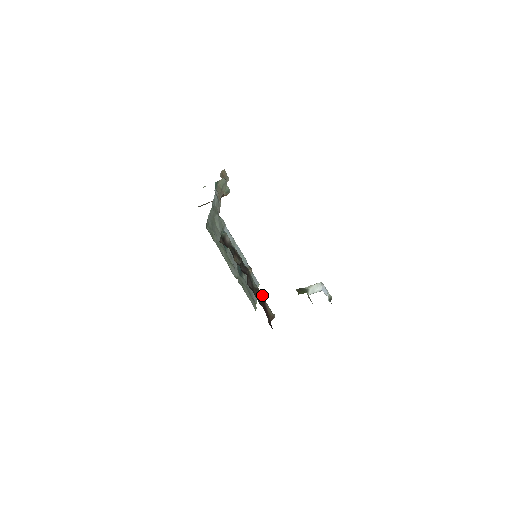
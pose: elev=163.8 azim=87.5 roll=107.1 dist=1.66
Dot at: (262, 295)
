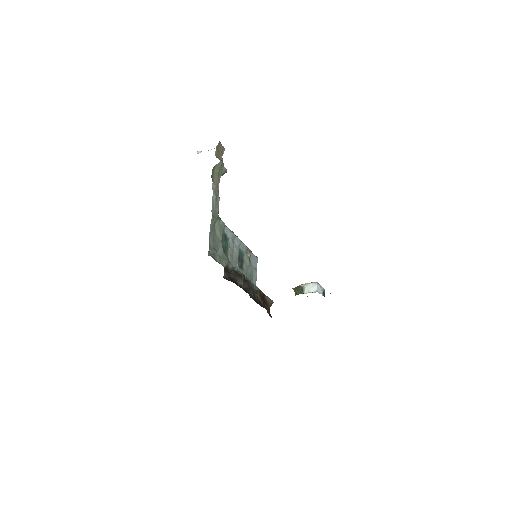
Dot at: (262, 292)
